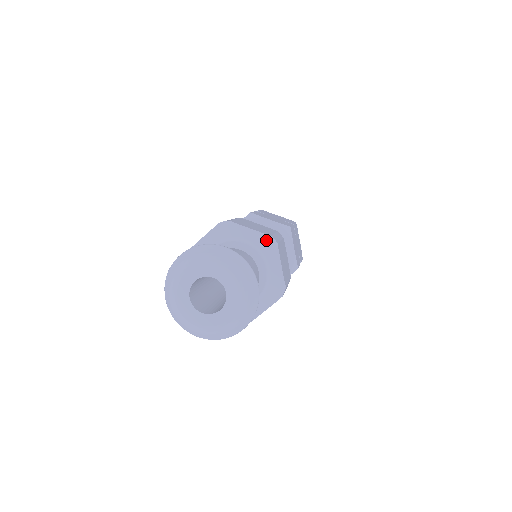
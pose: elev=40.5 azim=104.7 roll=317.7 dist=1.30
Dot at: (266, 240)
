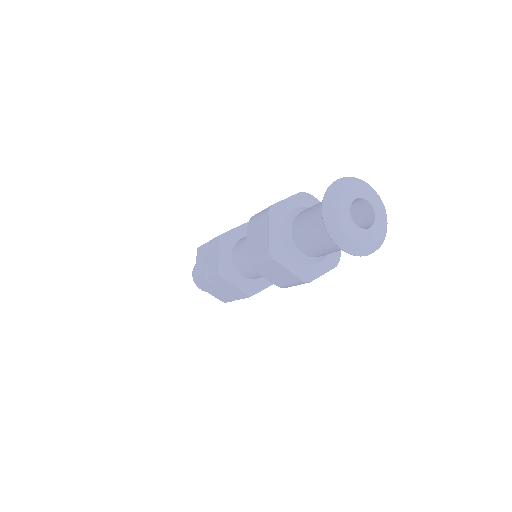
Dot at: occluded
